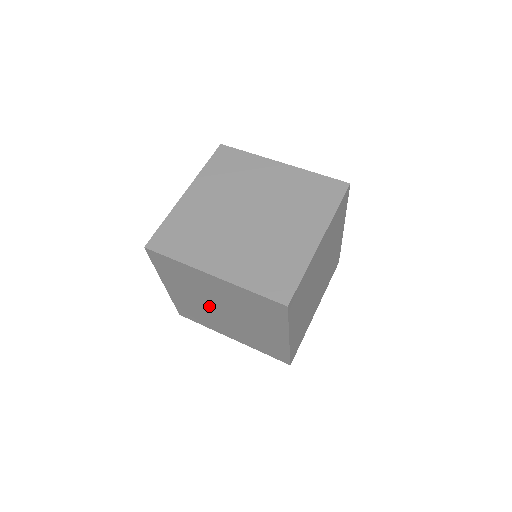
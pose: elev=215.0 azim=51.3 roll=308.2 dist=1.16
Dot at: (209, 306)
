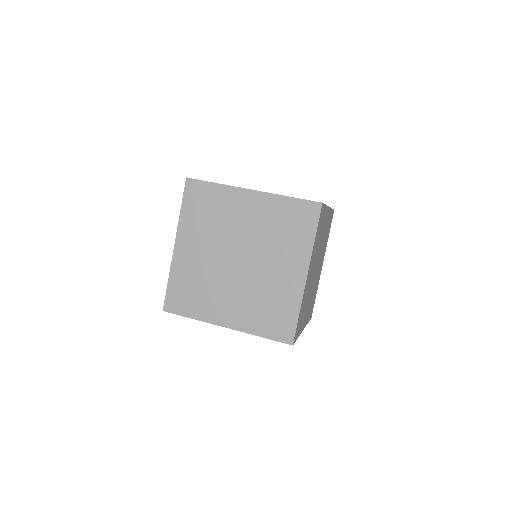
Dot at: occluded
